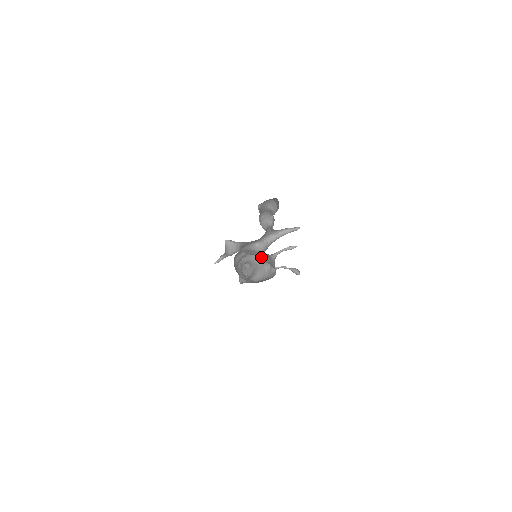
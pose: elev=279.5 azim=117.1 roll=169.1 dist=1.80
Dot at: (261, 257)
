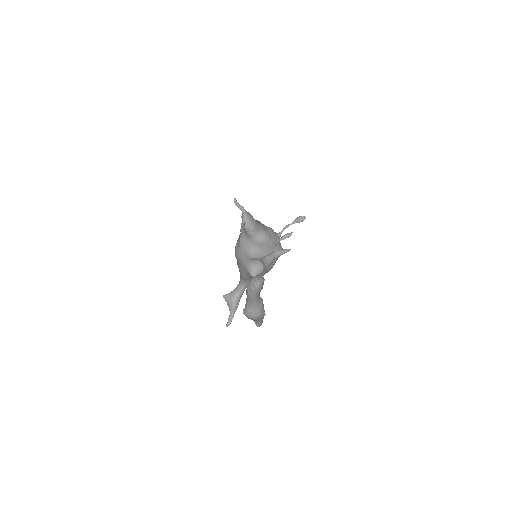
Dot at: (259, 221)
